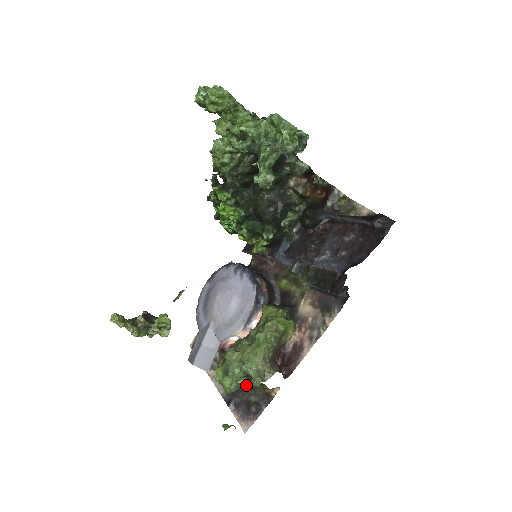
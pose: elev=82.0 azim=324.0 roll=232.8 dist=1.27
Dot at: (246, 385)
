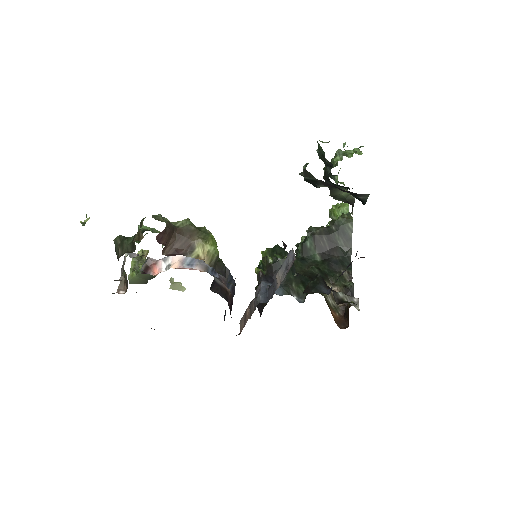
Dot at: (133, 237)
